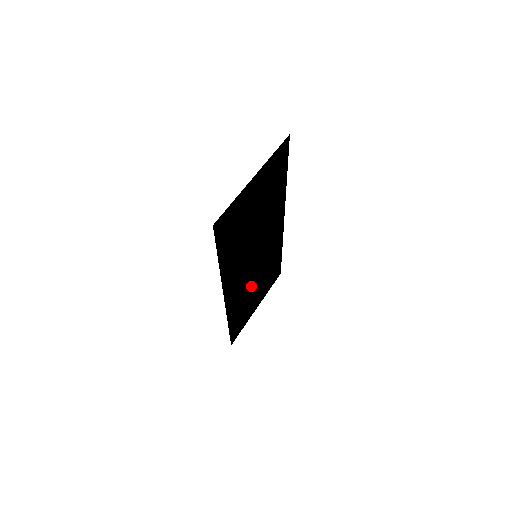
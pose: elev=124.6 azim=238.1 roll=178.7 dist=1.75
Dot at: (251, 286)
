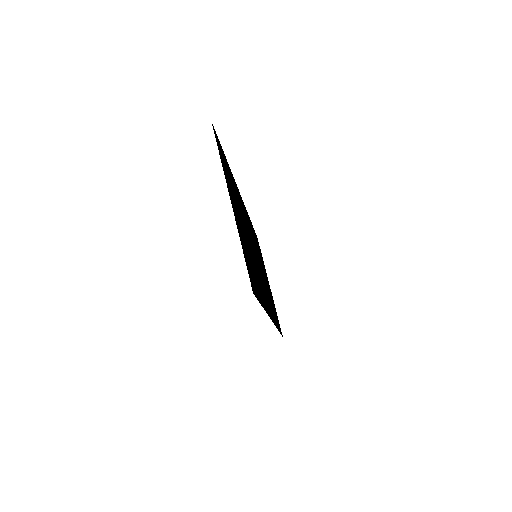
Dot at: occluded
